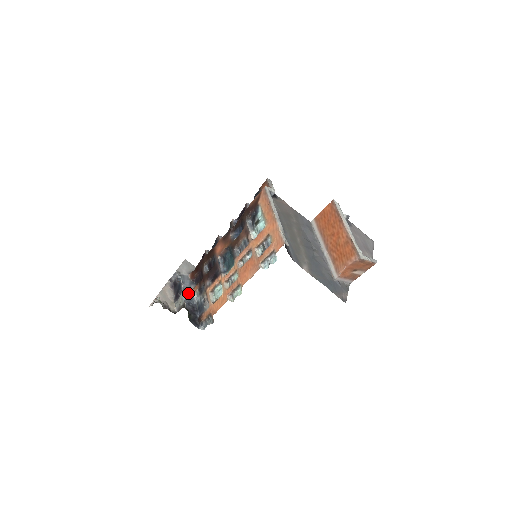
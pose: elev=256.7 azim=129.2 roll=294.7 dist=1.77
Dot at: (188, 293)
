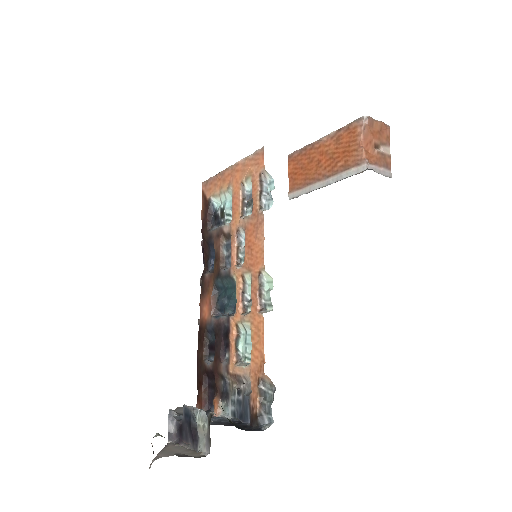
Dot at: occluded
